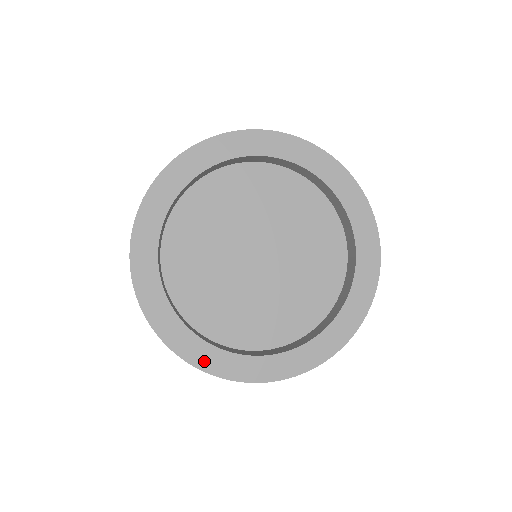
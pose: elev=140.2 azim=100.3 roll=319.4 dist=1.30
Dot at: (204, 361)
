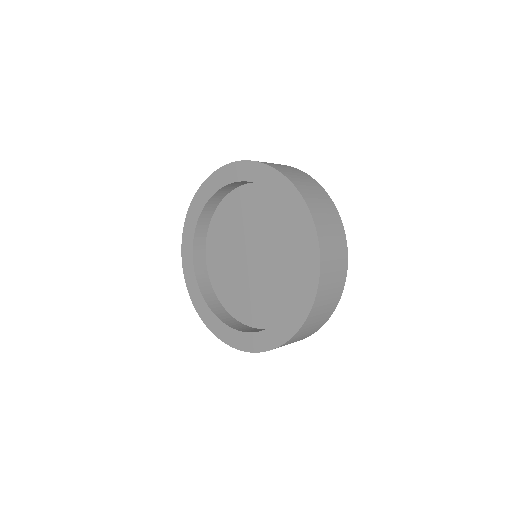
Dot at: (193, 293)
